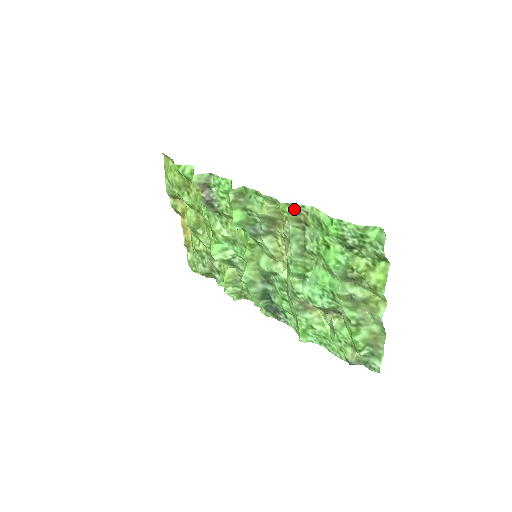
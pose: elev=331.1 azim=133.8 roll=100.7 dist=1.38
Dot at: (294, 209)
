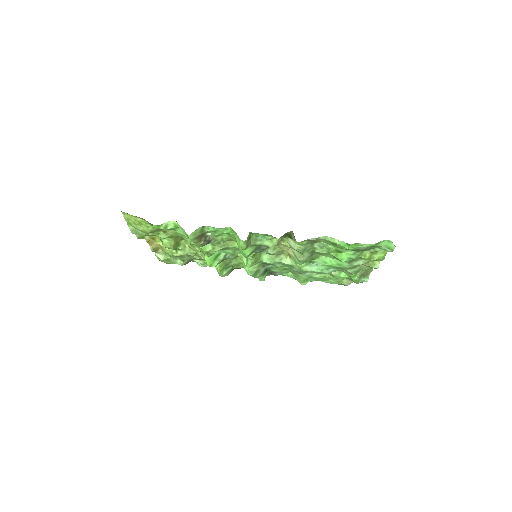
Dot at: (309, 240)
